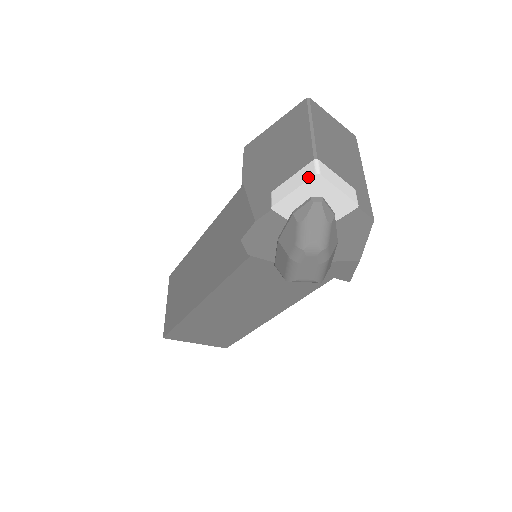
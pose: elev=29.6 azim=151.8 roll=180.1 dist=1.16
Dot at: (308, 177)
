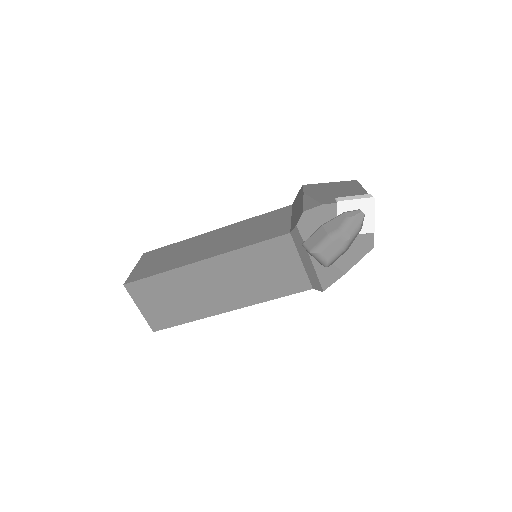
Dot at: (367, 197)
